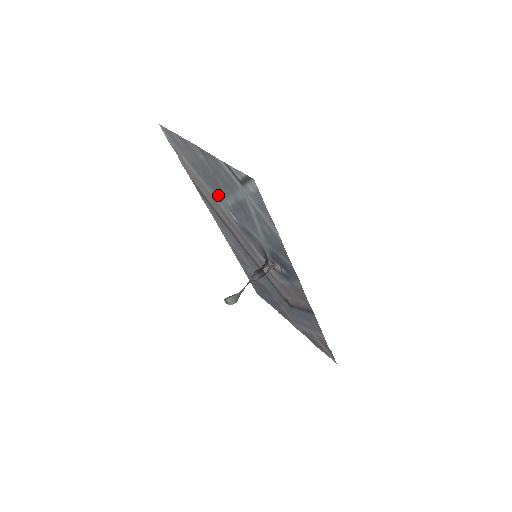
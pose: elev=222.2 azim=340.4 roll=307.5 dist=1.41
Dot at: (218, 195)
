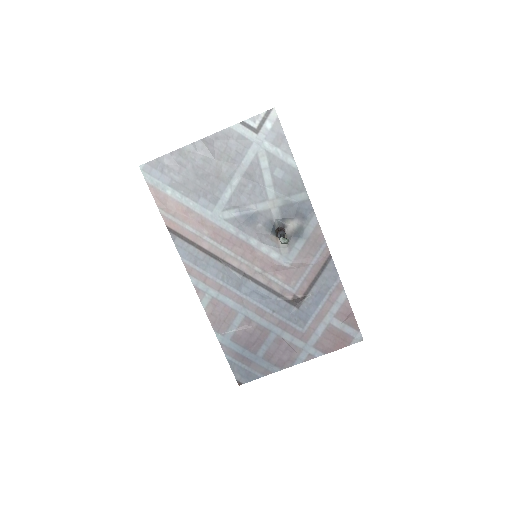
Dot at: (213, 199)
